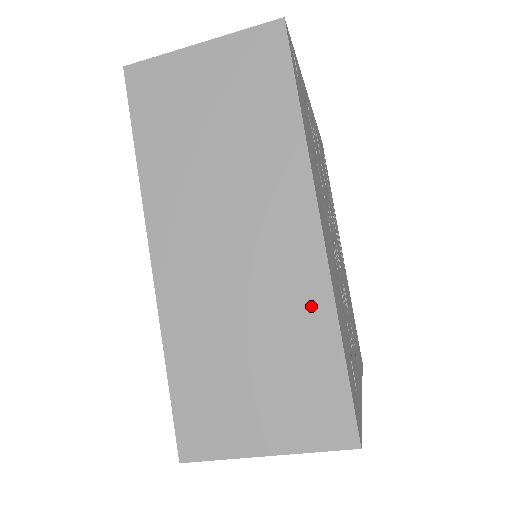
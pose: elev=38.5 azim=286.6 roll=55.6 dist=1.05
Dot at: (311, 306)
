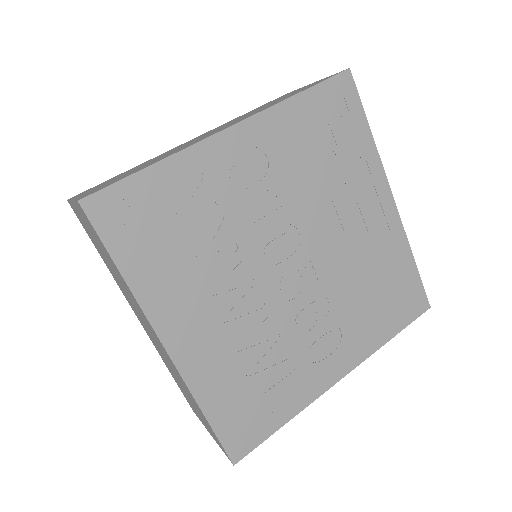
Dot at: (186, 388)
